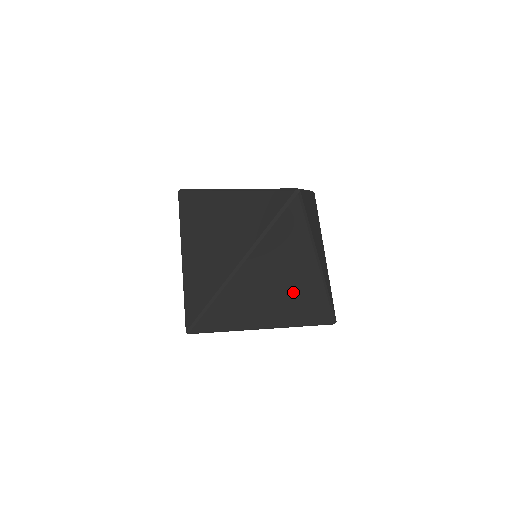
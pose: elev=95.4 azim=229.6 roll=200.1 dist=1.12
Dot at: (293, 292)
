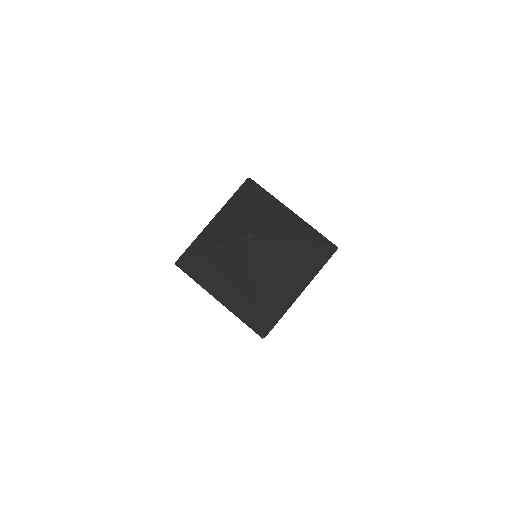
Dot at: (298, 266)
